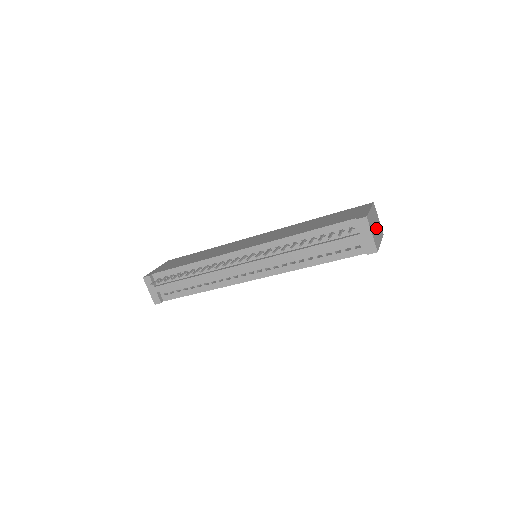
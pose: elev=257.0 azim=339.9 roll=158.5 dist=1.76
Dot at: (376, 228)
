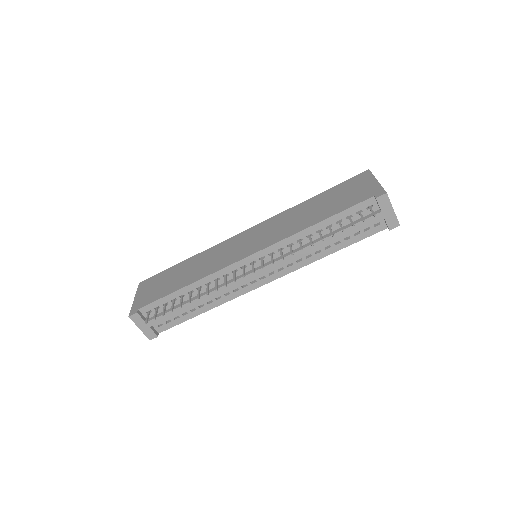
Dot at: occluded
